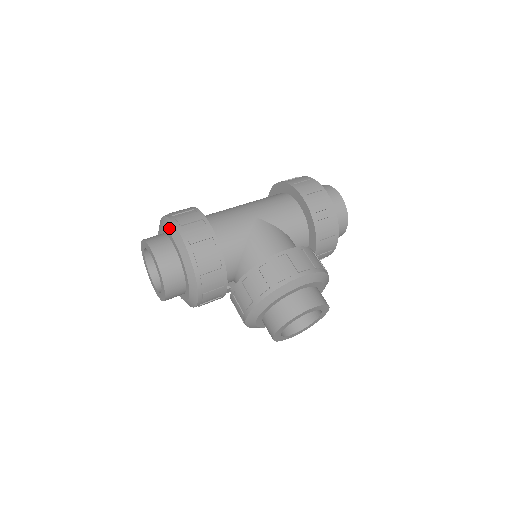
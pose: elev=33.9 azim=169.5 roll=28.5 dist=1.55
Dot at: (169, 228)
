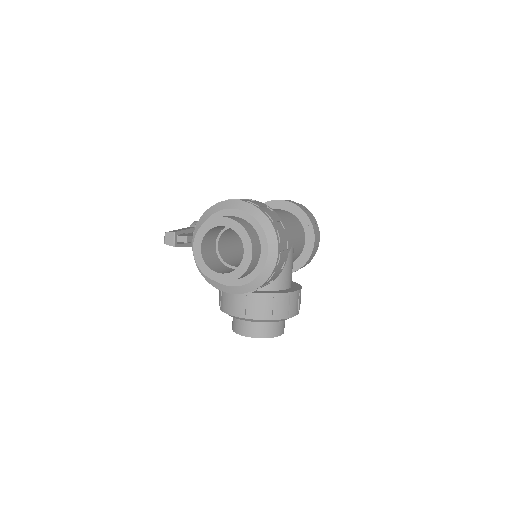
Dot at: (269, 235)
